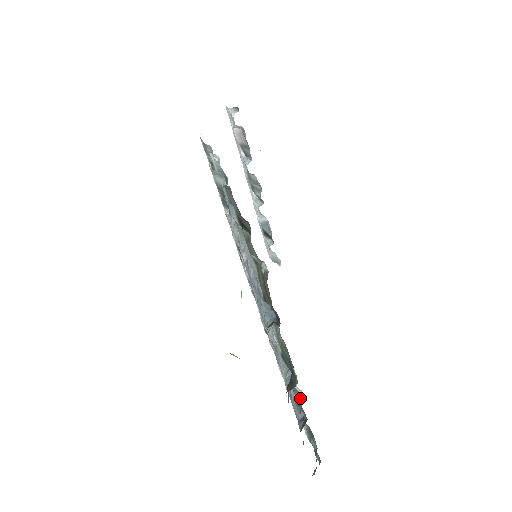
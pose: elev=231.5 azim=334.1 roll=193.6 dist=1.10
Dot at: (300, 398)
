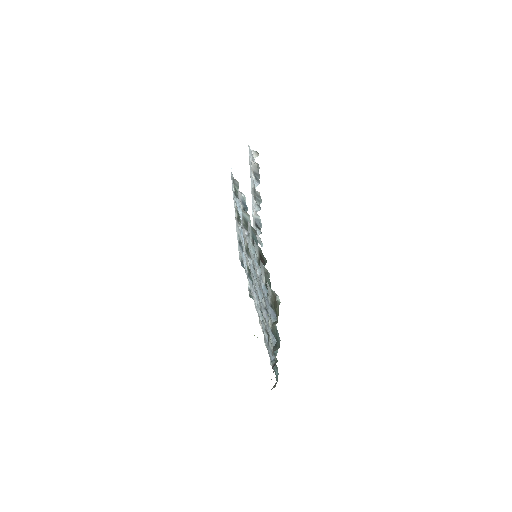
Dot at: (277, 351)
